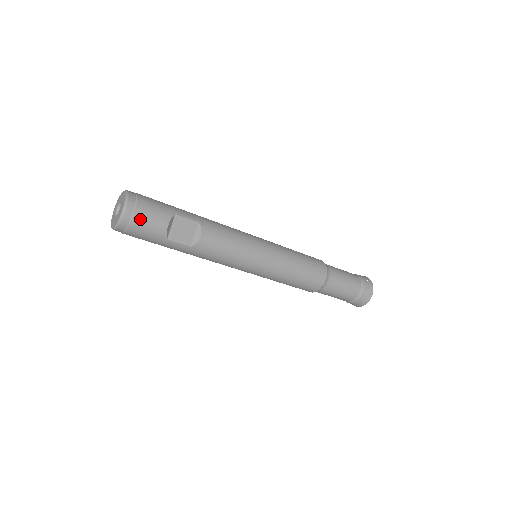
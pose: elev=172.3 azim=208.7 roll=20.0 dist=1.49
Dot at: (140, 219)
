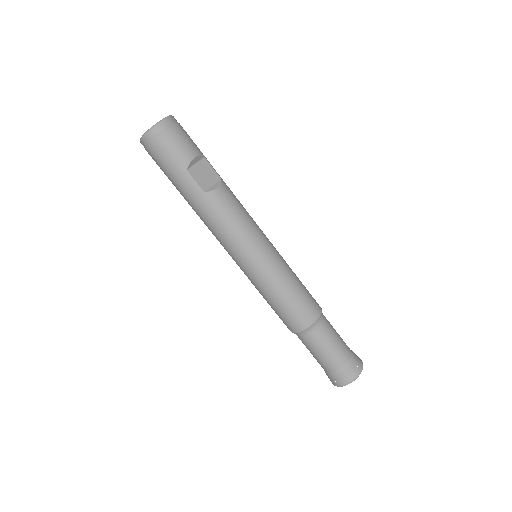
Dot at: (174, 135)
